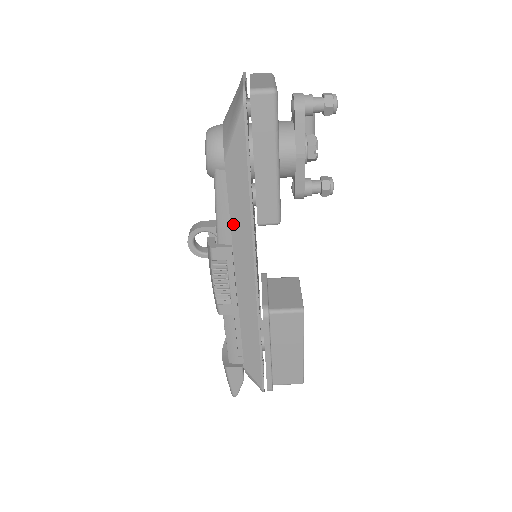
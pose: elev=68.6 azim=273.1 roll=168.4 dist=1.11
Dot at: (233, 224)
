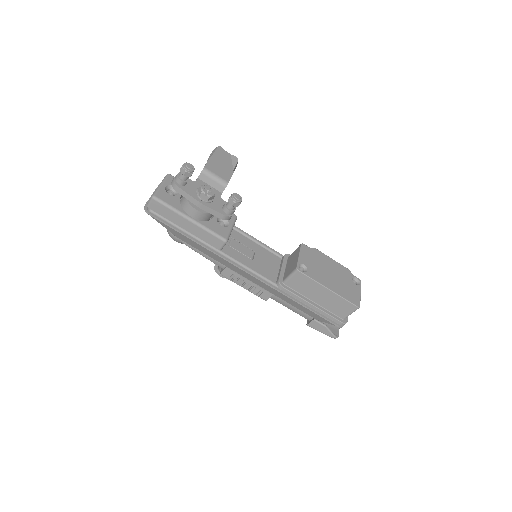
Dot at: (213, 258)
